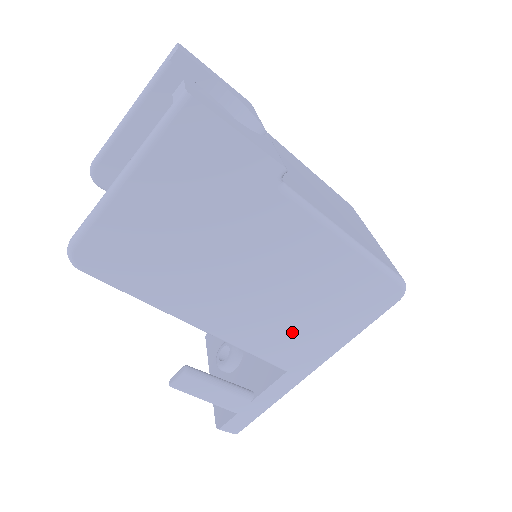
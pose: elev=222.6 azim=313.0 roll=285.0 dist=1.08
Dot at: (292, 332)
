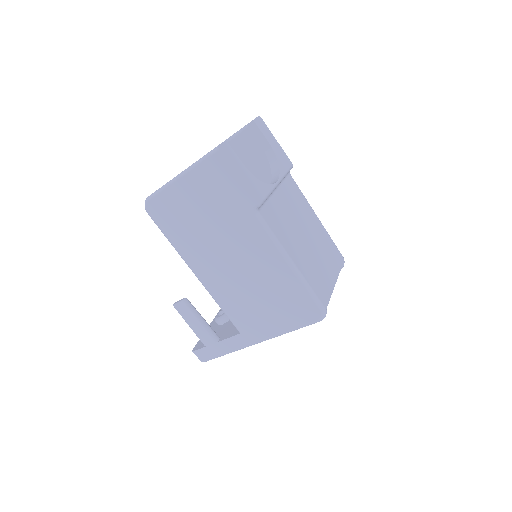
Dot at: (248, 307)
